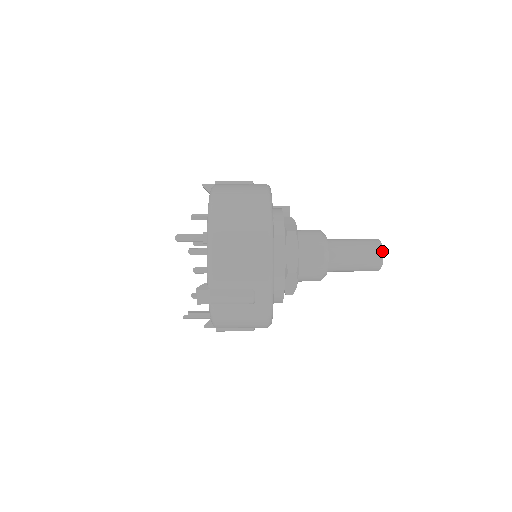
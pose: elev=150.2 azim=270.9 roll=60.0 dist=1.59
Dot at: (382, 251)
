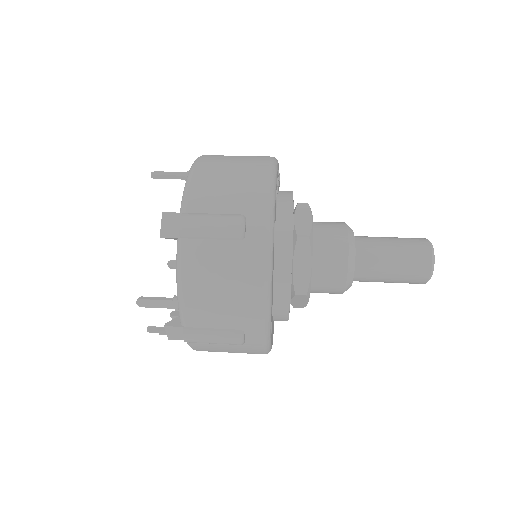
Dot at: (430, 243)
